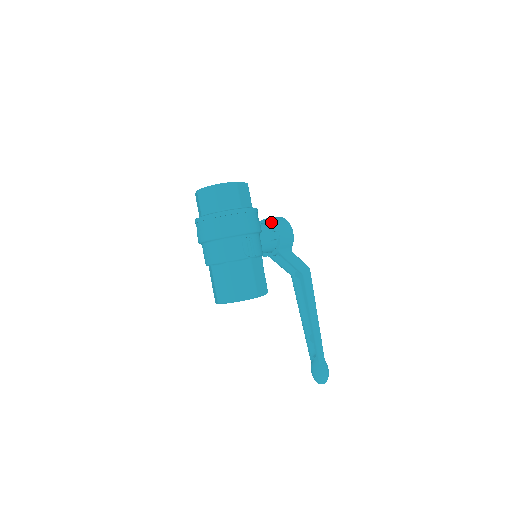
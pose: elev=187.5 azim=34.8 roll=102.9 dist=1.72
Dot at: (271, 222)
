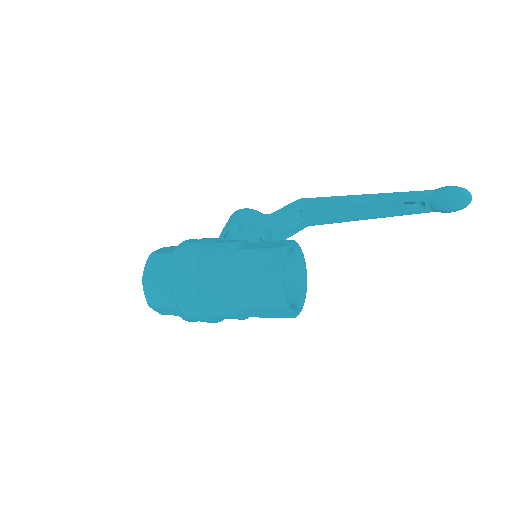
Dot at: (222, 231)
